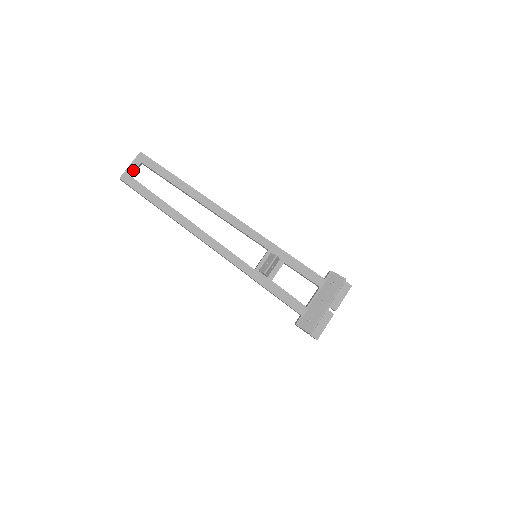
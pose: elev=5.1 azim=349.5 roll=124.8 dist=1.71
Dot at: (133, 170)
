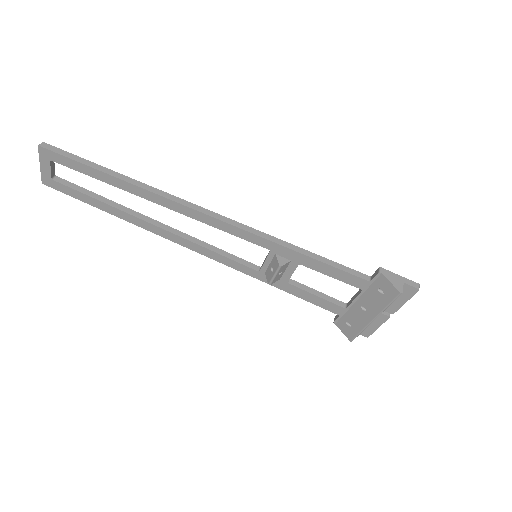
Dot at: (48, 171)
